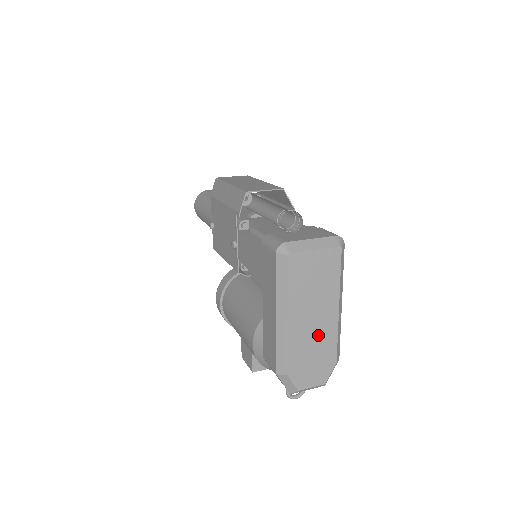
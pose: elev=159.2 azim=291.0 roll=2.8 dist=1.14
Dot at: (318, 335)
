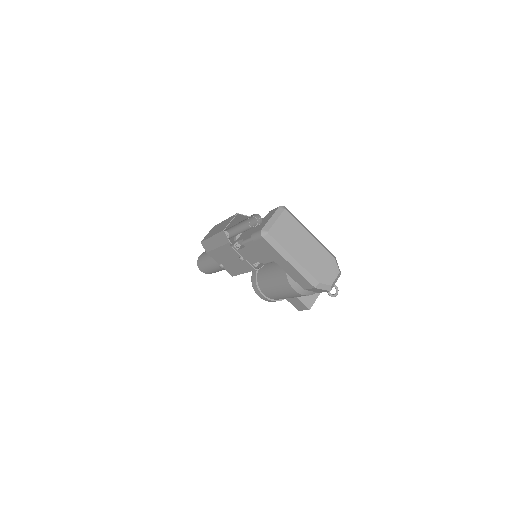
Dot at: (314, 254)
